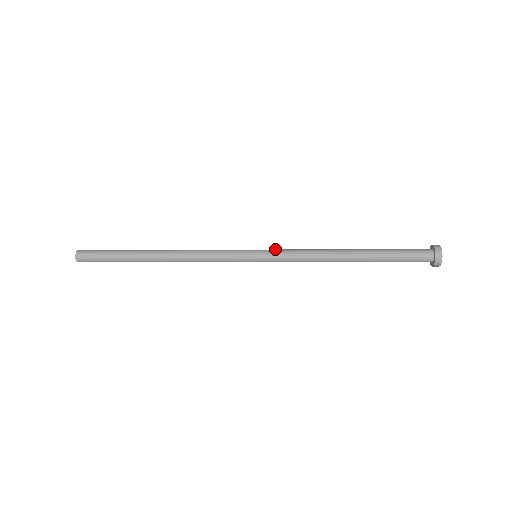
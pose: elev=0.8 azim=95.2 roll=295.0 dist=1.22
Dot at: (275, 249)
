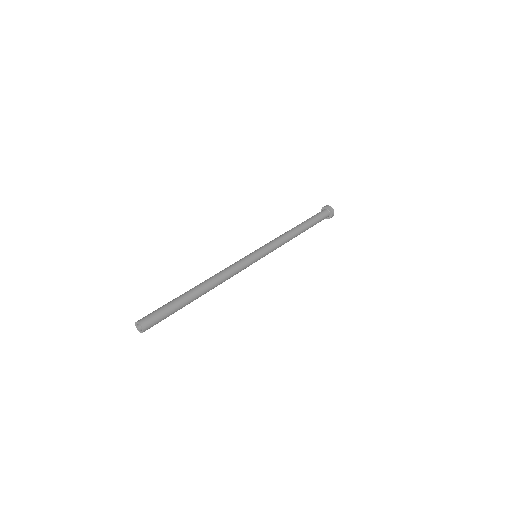
Dot at: (269, 249)
